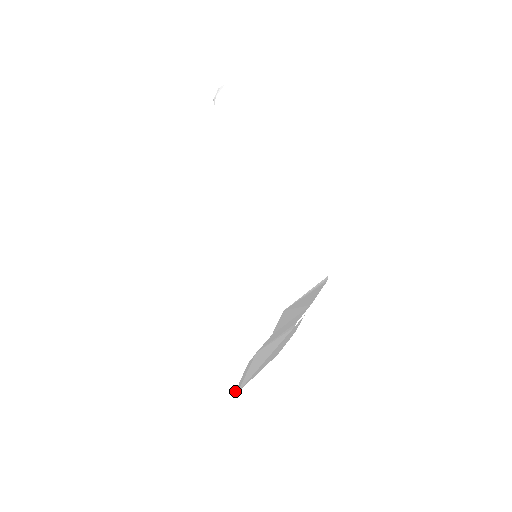
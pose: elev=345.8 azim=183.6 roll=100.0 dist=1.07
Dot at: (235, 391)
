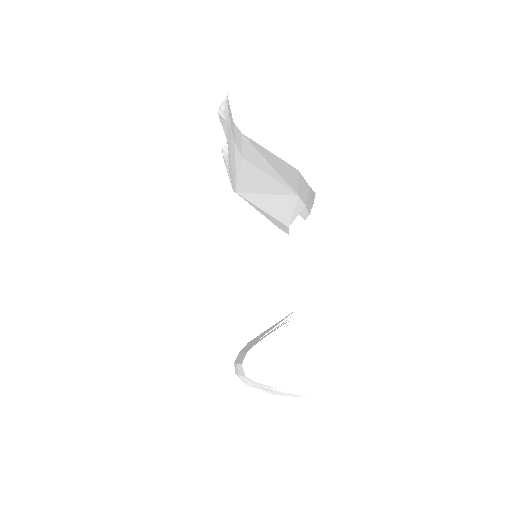
Dot at: (246, 351)
